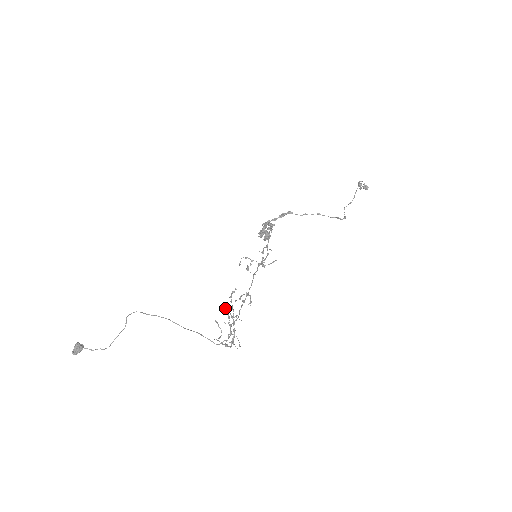
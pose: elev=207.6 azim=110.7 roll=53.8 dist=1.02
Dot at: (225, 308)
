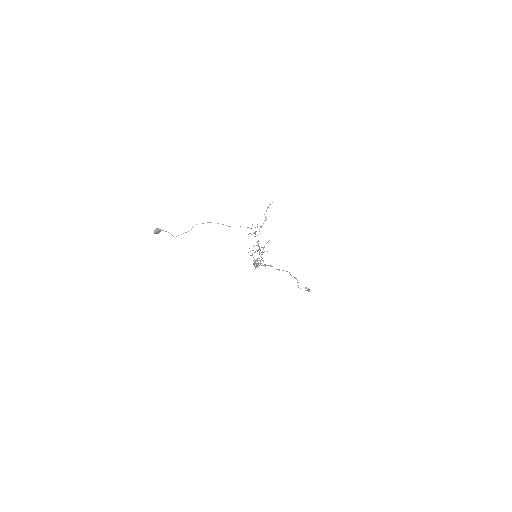
Dot at: occluded
